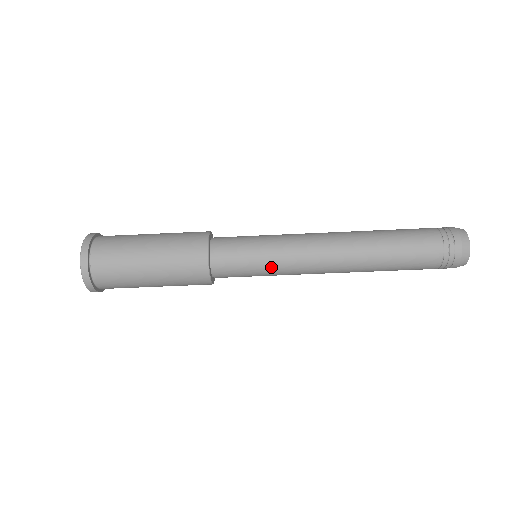
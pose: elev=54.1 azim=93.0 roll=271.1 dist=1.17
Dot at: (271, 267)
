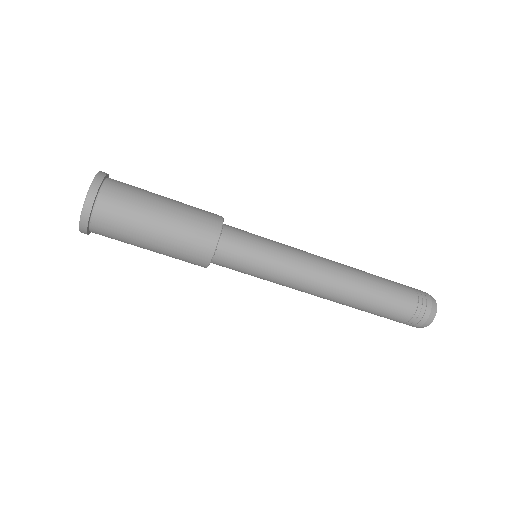
Dot at: (267, 277)
